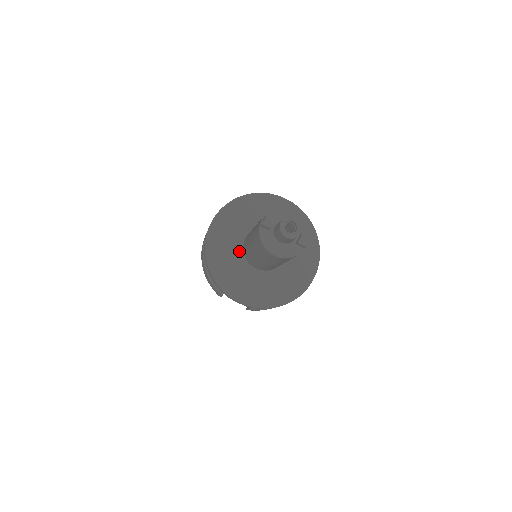
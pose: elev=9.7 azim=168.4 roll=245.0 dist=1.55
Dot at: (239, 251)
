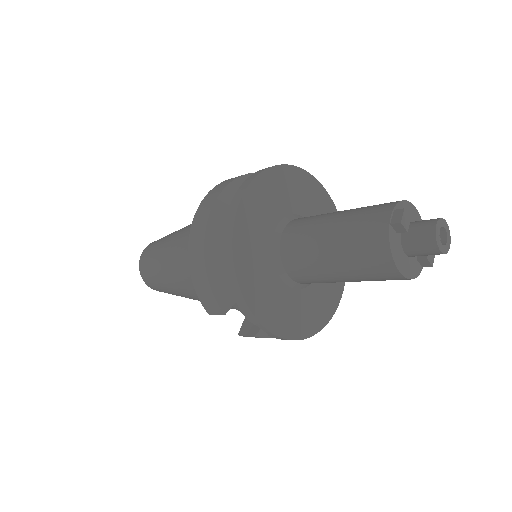
Dot at: (272, 249)
